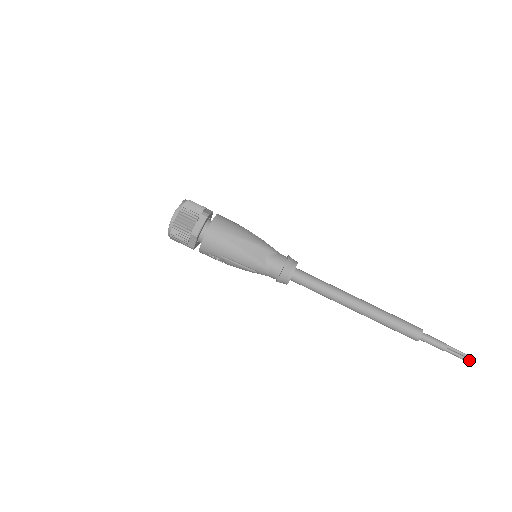
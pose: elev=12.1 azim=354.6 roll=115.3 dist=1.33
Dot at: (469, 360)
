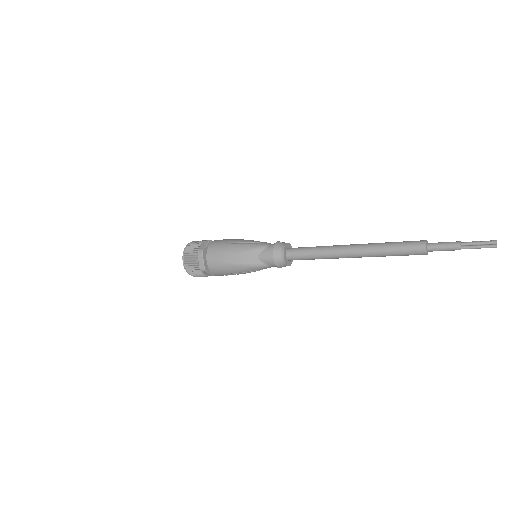
Dot at: (493, 246)
